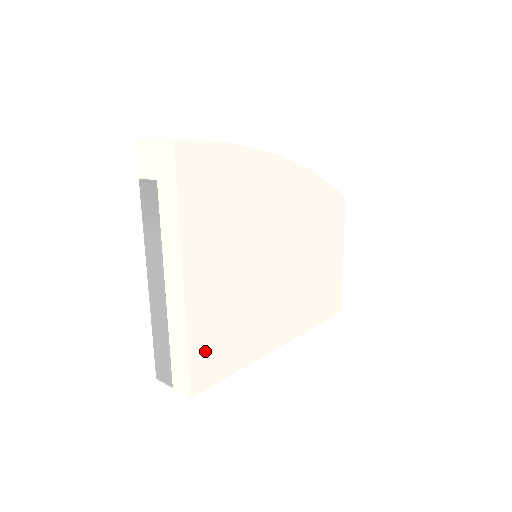
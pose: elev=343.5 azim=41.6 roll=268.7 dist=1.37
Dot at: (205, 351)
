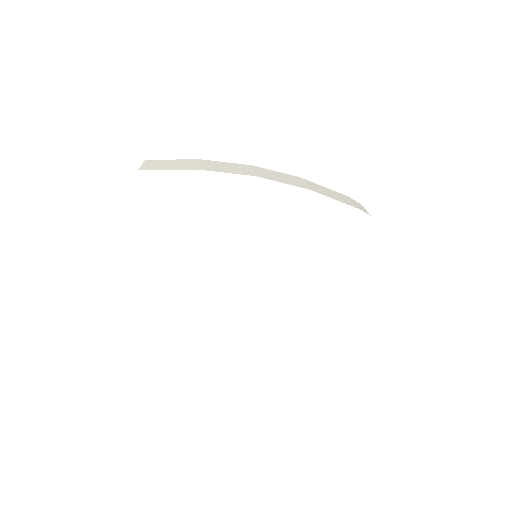
Dot at: (180, 318)
